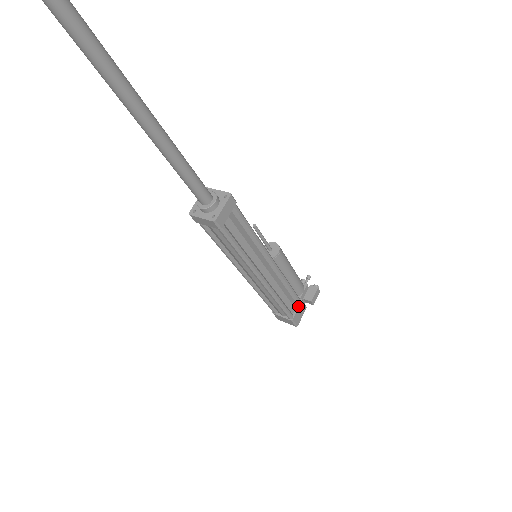
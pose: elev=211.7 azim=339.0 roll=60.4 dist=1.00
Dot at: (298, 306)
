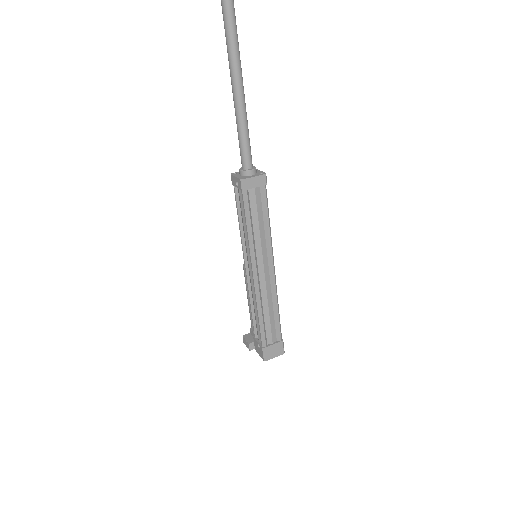
Dot at: occluded
